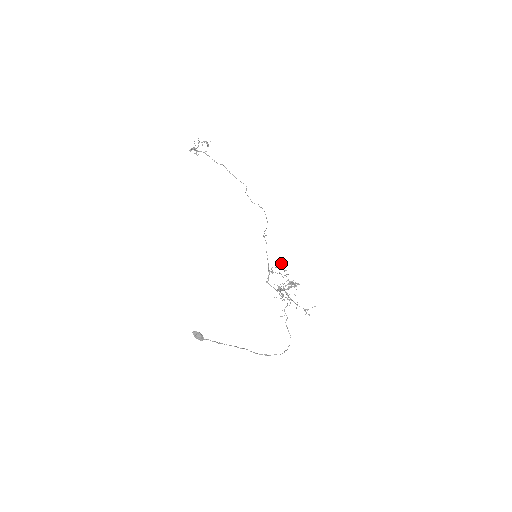
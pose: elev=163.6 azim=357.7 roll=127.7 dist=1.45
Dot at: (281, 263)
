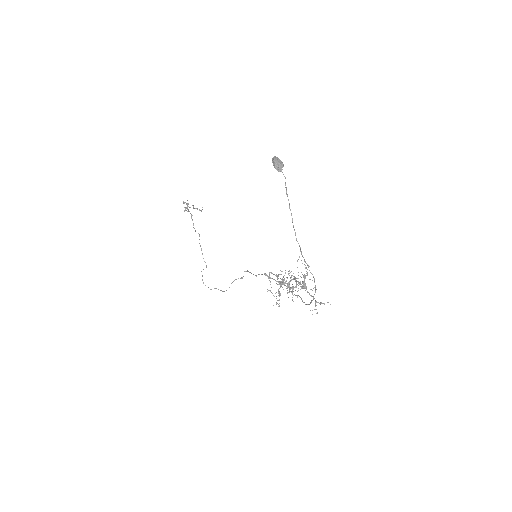
Dot at: occluded
